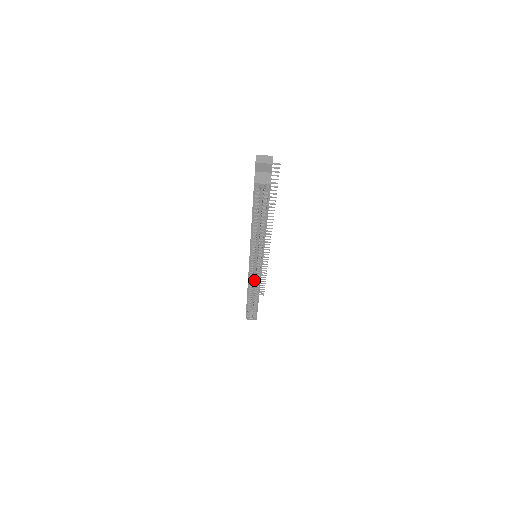
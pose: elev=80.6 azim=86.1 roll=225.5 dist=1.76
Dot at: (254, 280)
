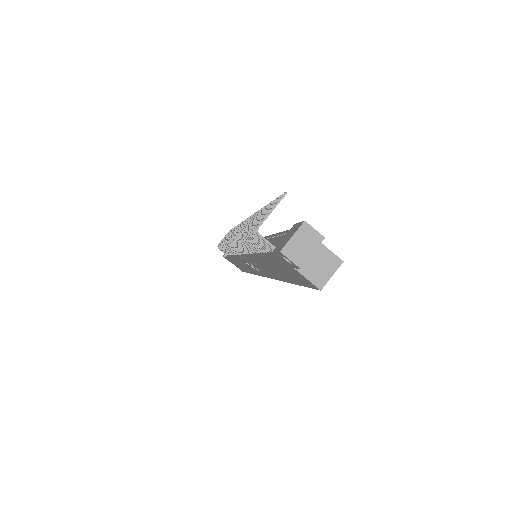
Dot at: occluded
